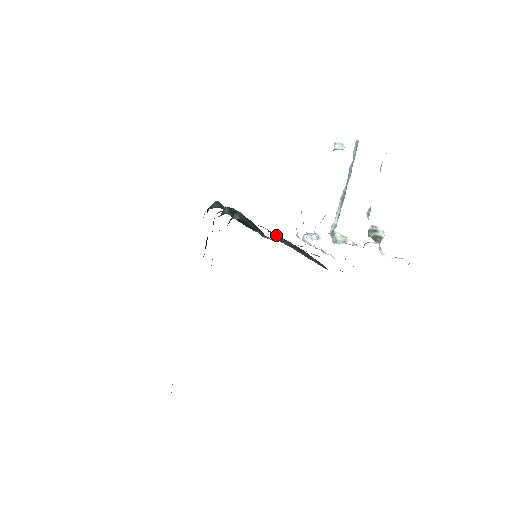
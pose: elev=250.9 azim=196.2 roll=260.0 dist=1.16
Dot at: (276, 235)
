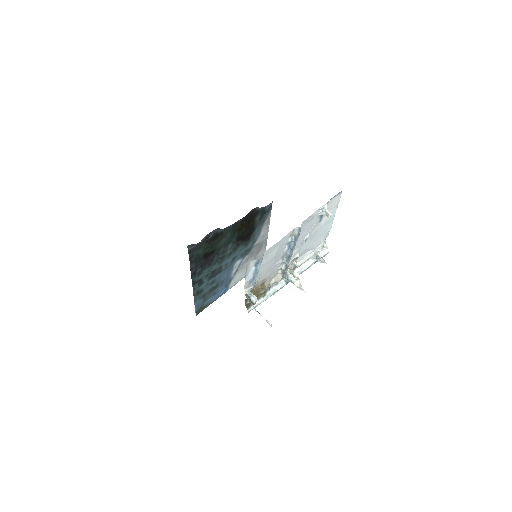
Dot at: occluded
